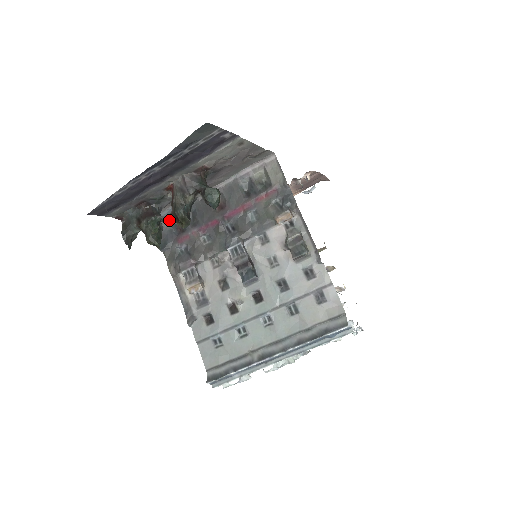
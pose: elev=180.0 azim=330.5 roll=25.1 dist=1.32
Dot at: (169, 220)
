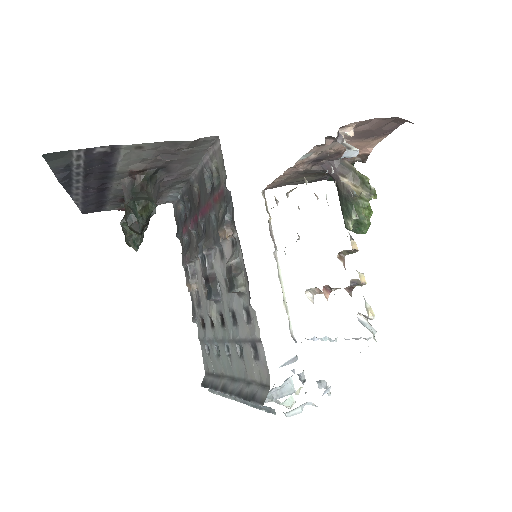
Dot at: (179, 204)
